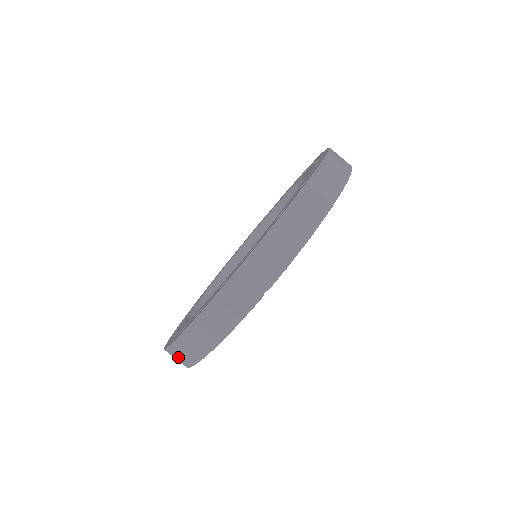
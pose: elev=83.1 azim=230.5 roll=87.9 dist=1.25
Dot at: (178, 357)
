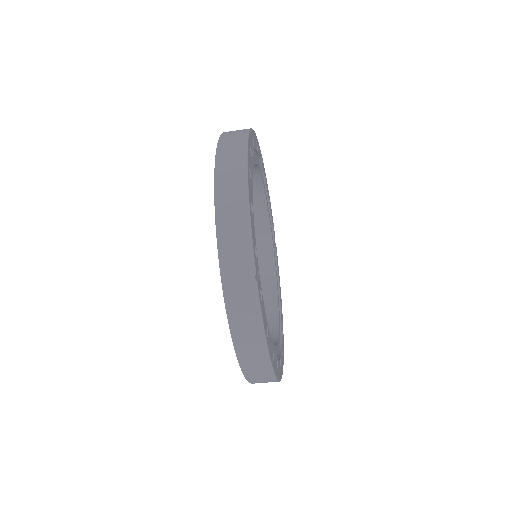
Dot at: (261, 380)
